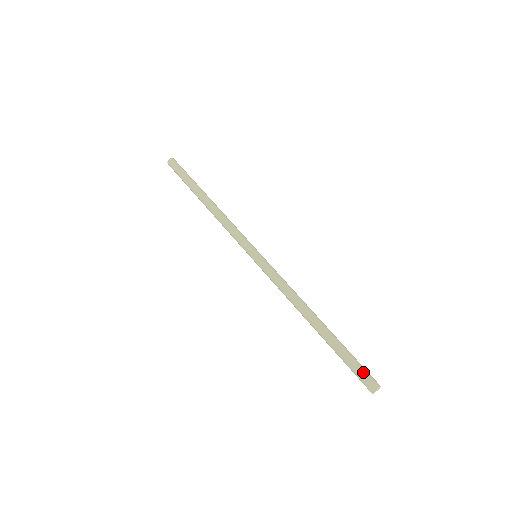
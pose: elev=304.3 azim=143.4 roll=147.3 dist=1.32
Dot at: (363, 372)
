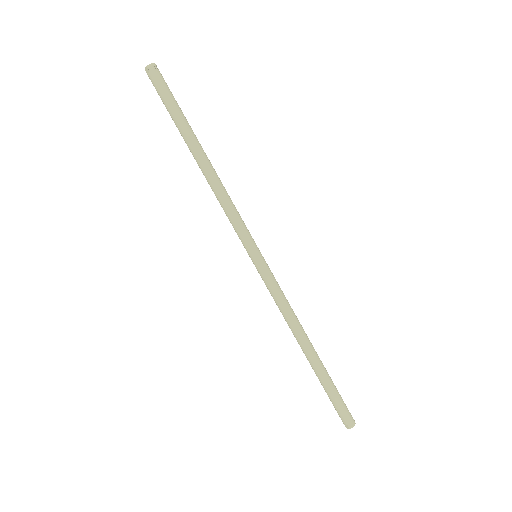
Dot at: (343, 412)
